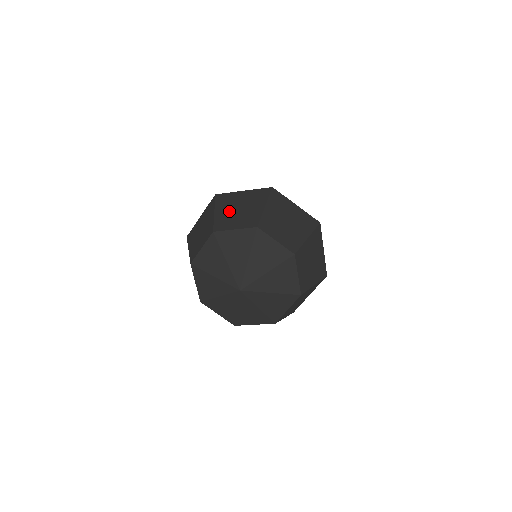
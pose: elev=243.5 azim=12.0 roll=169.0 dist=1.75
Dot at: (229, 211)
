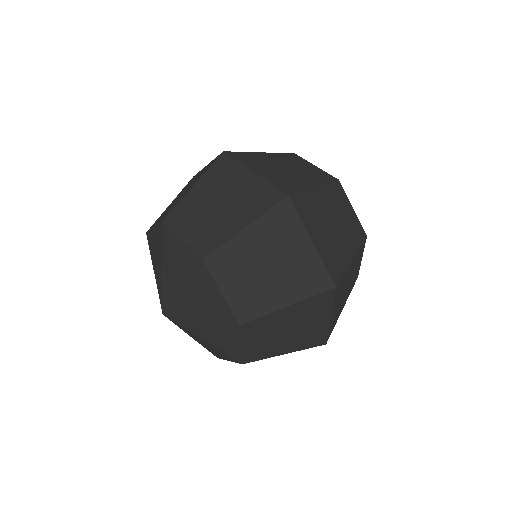
Dot at: (175, 200)
